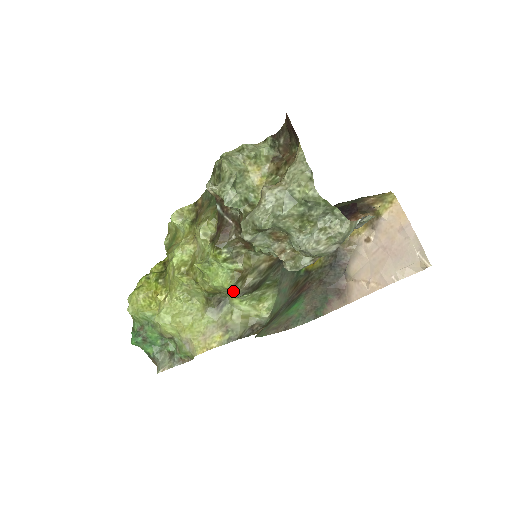
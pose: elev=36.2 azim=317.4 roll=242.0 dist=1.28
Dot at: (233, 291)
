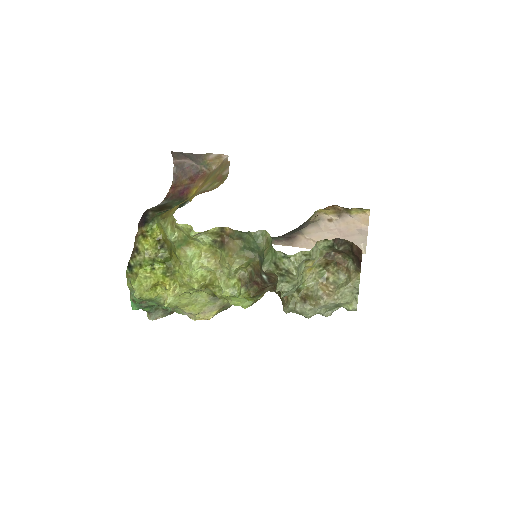
Dot at: occluded
